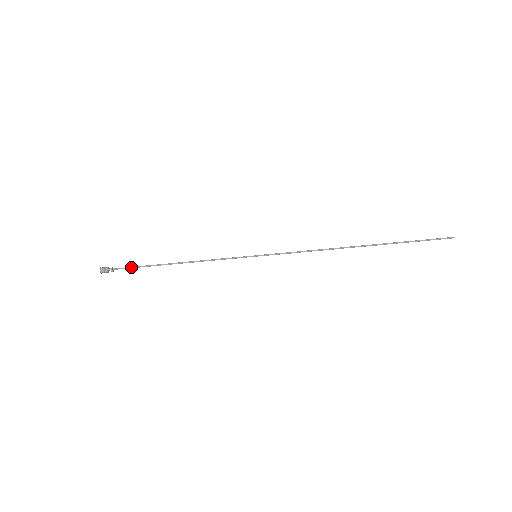
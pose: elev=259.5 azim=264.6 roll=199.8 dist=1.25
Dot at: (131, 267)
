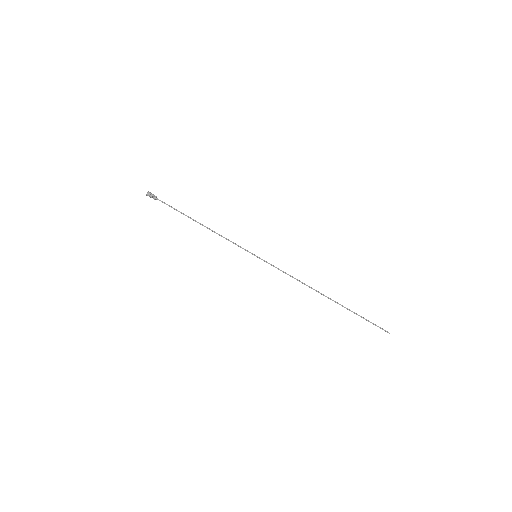
Dot at: (169, 205)
